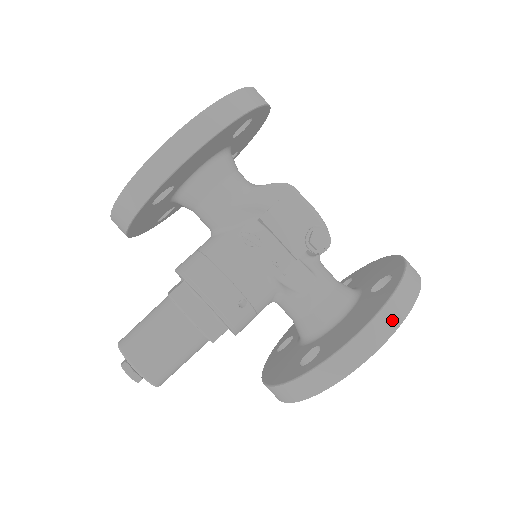
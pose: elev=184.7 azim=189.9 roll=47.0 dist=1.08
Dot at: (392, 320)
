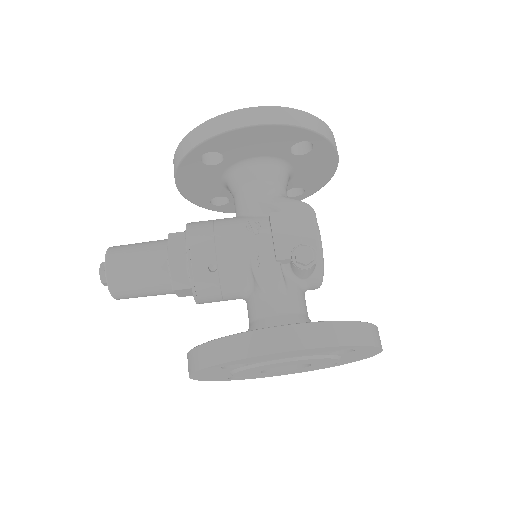
Dot at: (311, 338)
